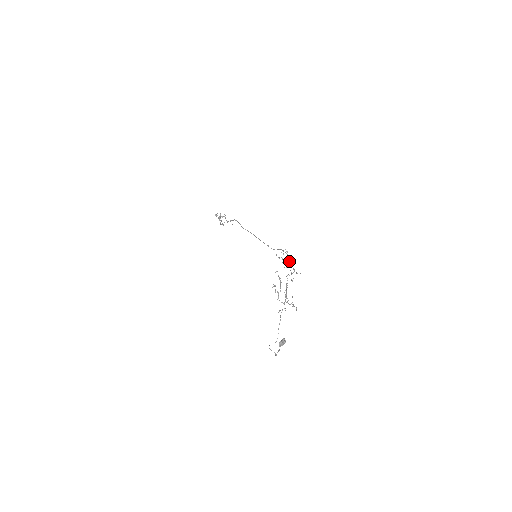
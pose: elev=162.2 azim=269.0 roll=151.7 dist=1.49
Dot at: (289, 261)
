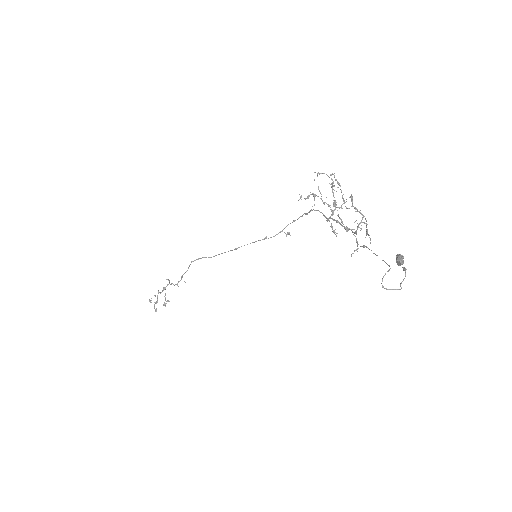
Dot at: (316, 210)
